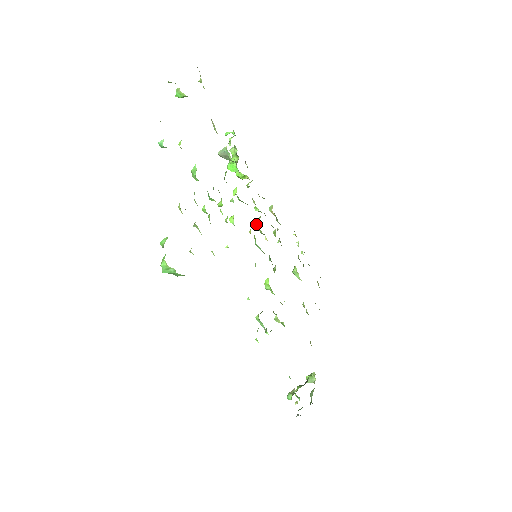
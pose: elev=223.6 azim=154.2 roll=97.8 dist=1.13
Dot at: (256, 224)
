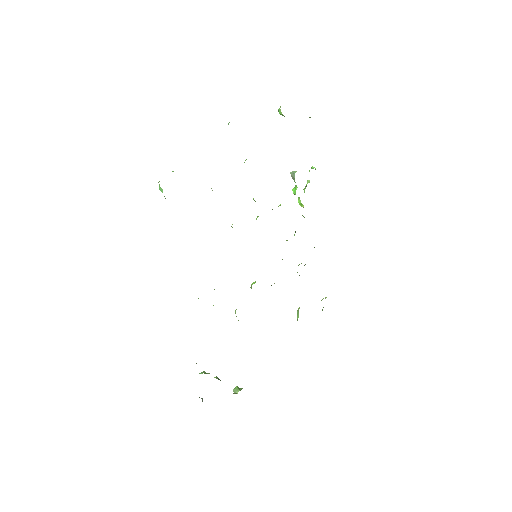
Dot at: occluded
